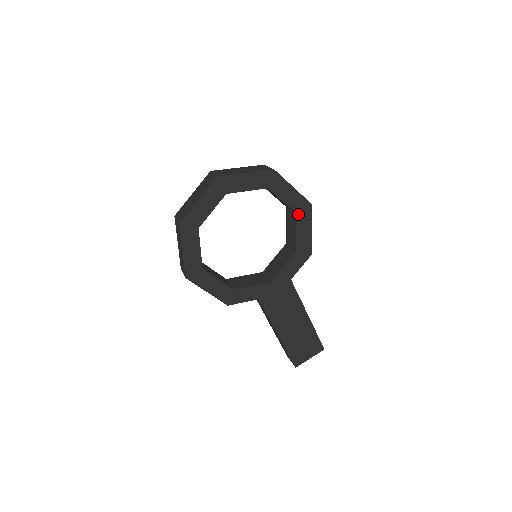
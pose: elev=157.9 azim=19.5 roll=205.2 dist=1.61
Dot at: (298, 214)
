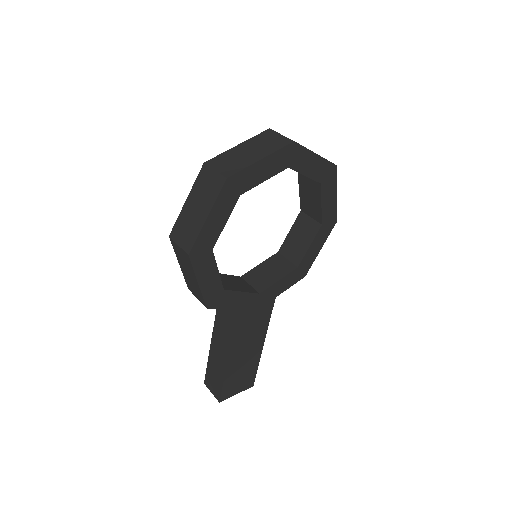
Dot at: (323, 226)
